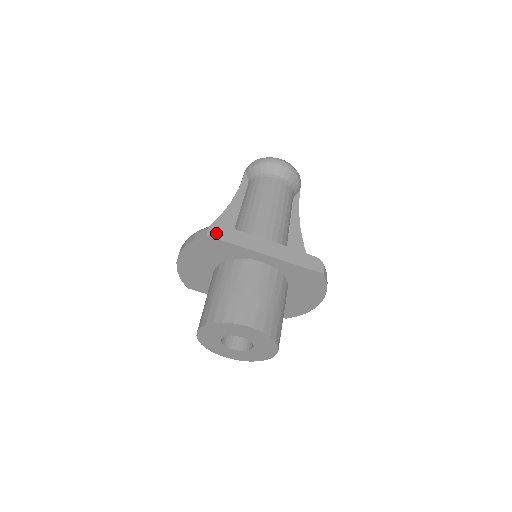
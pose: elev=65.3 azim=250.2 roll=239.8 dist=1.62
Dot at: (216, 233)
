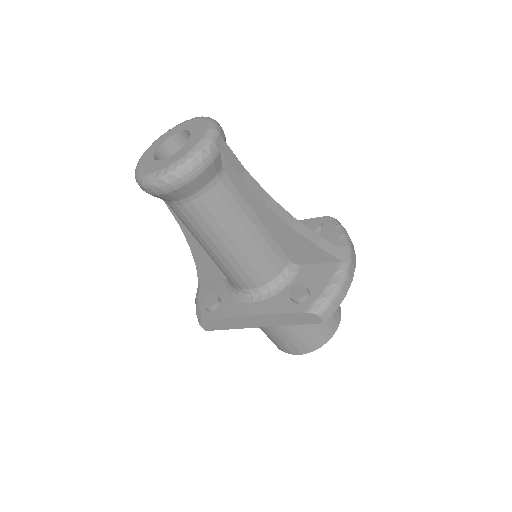
Dot at: (209, 327)
